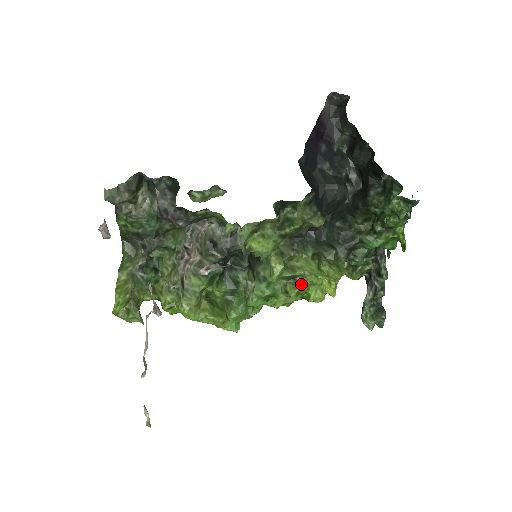
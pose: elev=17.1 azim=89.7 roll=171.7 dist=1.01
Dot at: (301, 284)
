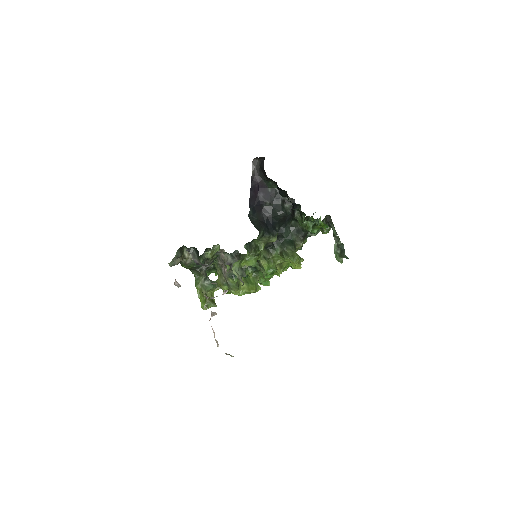
Dot at: (282, 266)
